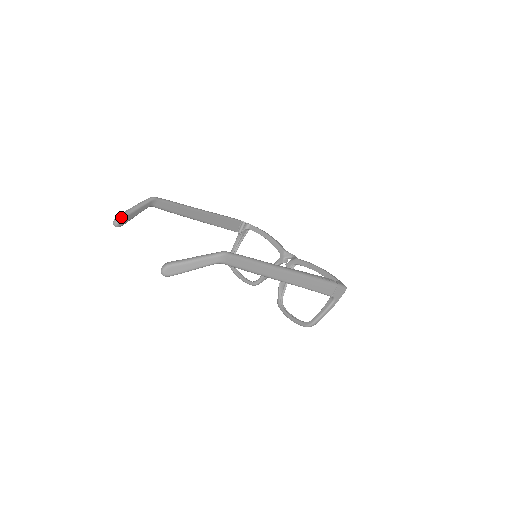
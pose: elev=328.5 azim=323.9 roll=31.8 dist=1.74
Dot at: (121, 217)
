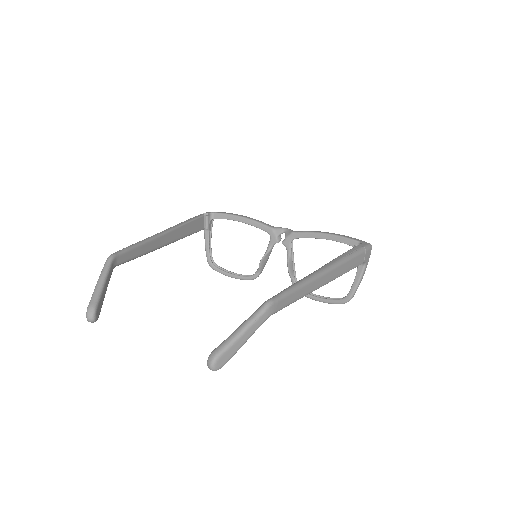
Dot at: (94, 308)
